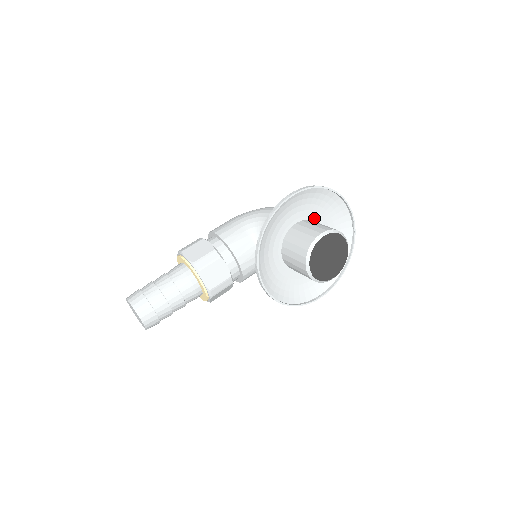
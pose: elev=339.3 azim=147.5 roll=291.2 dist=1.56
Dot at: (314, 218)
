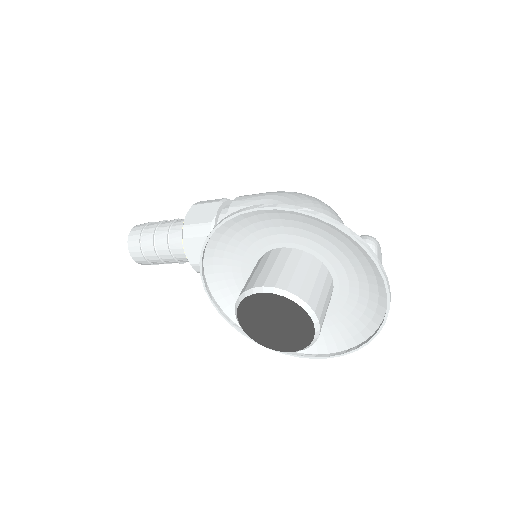
Dot at: (319, 254)
